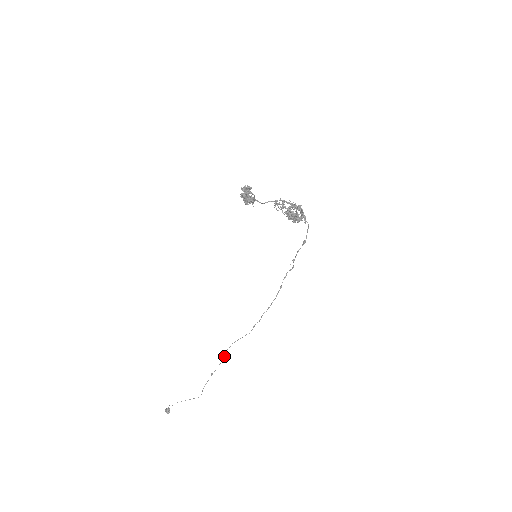
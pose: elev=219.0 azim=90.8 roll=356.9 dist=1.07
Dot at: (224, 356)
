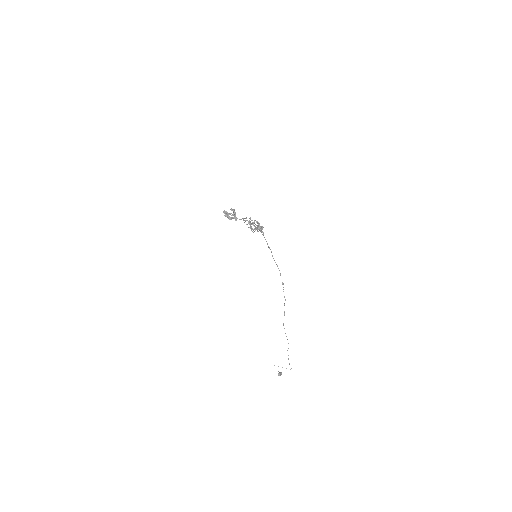
Dot at: (286, 336)
